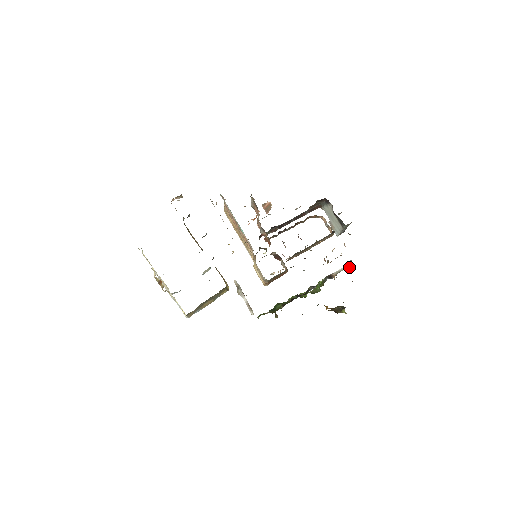
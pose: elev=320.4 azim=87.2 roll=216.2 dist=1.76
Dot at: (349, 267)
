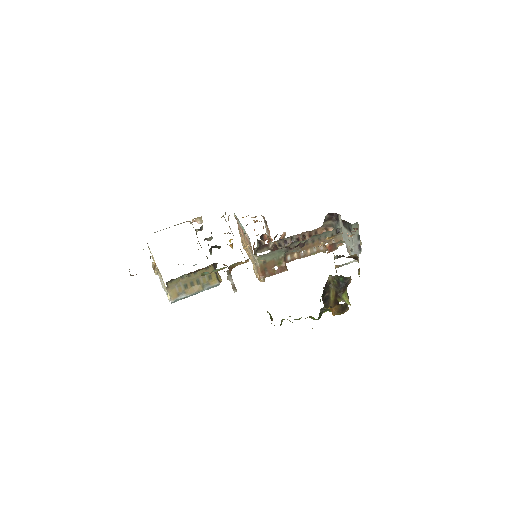
Dot at: (359, 268)
